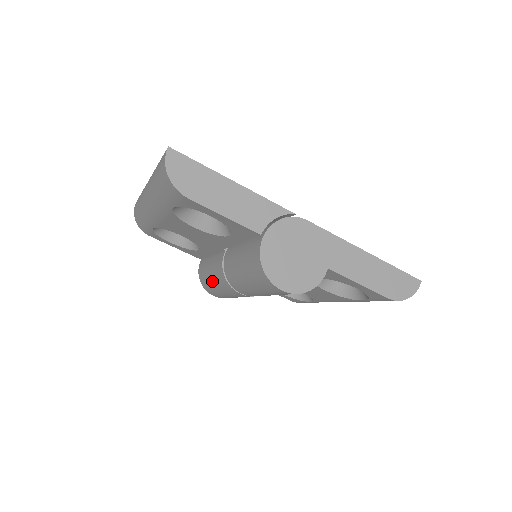
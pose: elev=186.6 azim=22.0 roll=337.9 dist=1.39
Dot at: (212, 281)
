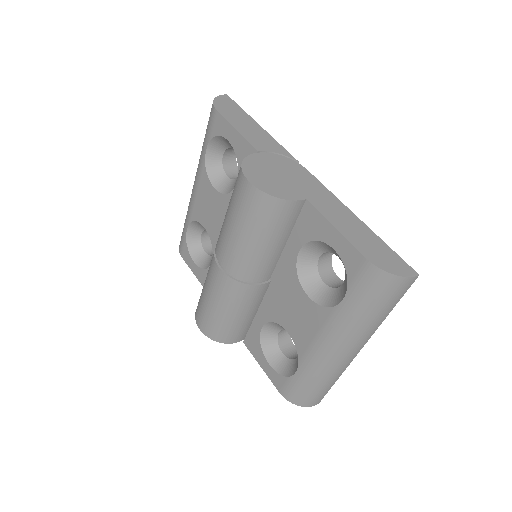
Dot at: (204, 283)
